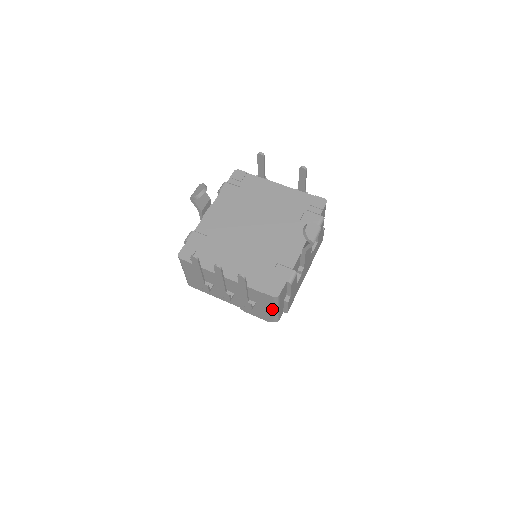
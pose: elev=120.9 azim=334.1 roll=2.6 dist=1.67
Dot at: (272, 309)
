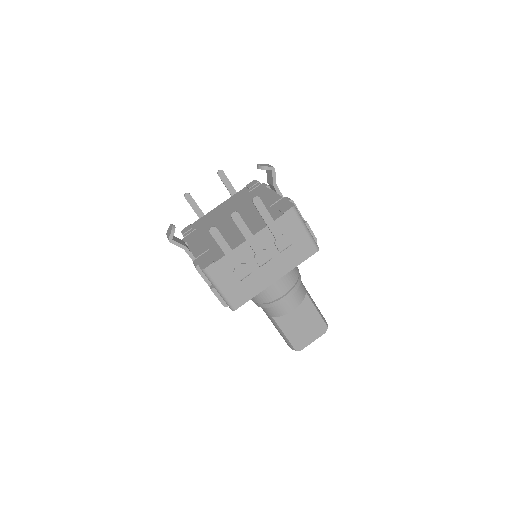
Dot at: (303, 230)
